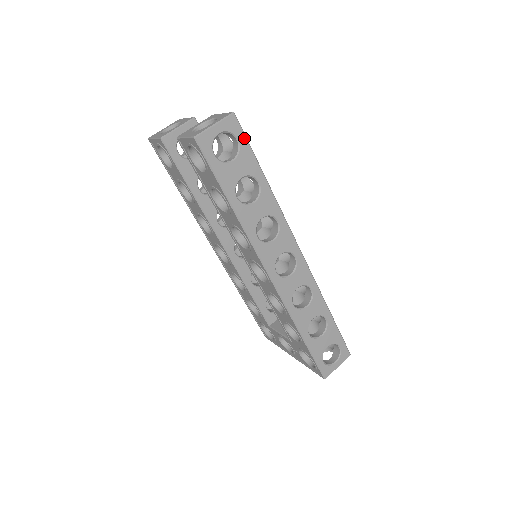
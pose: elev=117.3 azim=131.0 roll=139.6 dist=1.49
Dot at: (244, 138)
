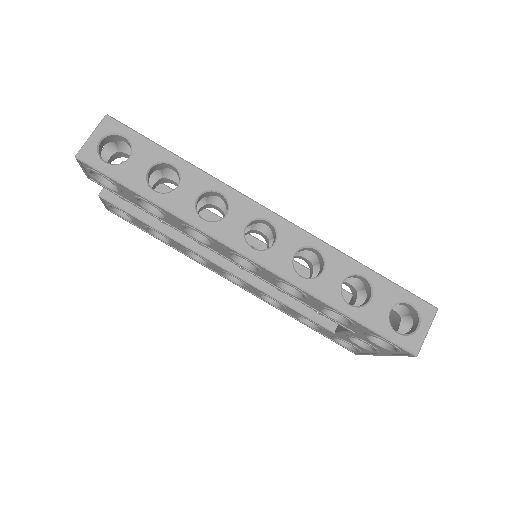
Dot at: (131, 131)
